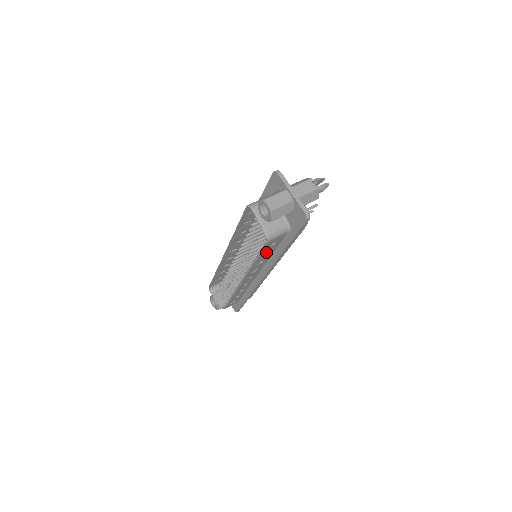
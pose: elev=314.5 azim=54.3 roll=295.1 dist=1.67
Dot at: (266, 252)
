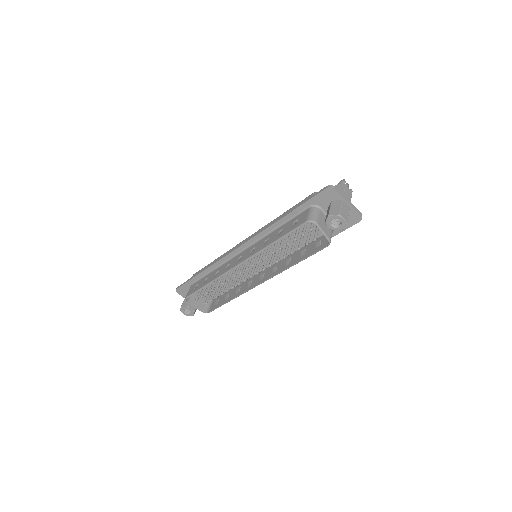
Dot at: (307, 253)
